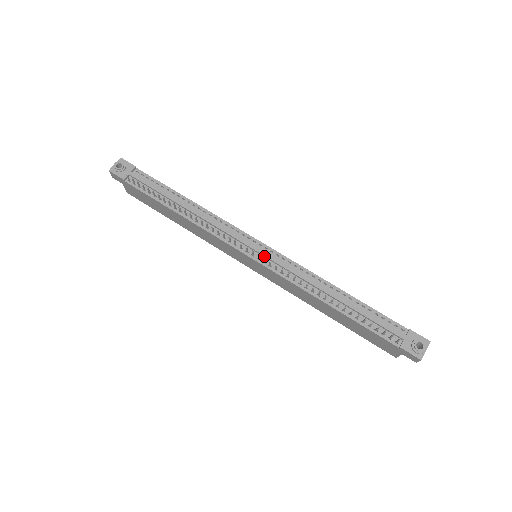
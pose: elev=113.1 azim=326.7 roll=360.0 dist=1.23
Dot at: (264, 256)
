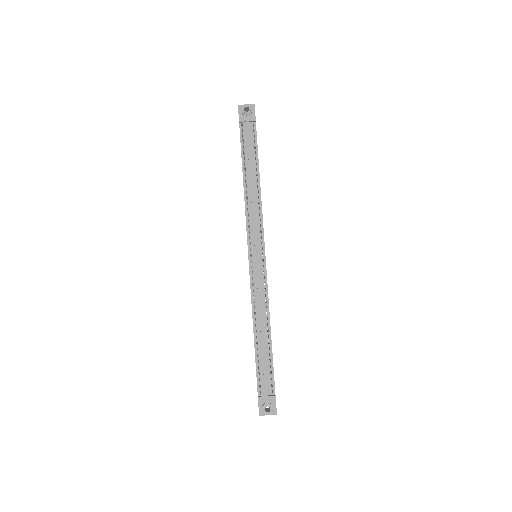
Dot at: (256, 263)
